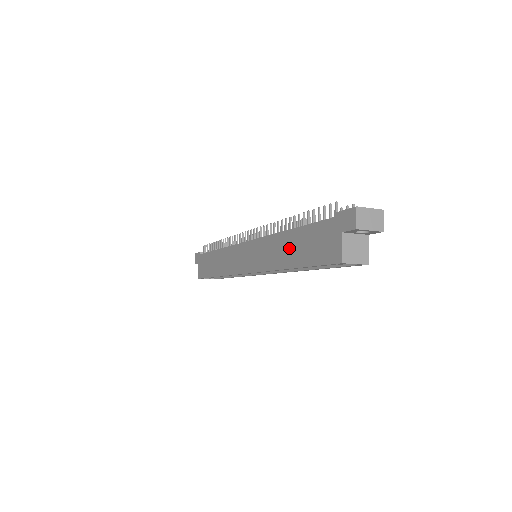
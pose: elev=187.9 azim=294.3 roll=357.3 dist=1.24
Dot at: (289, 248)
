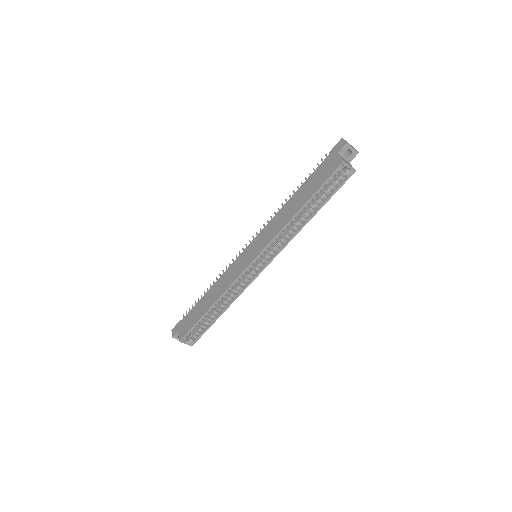
Dot at: (296, 201)
